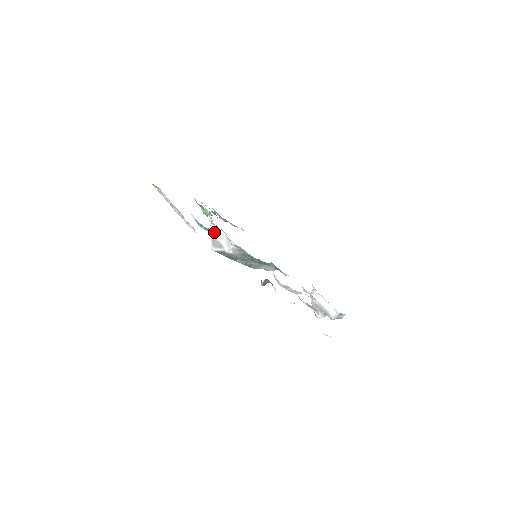
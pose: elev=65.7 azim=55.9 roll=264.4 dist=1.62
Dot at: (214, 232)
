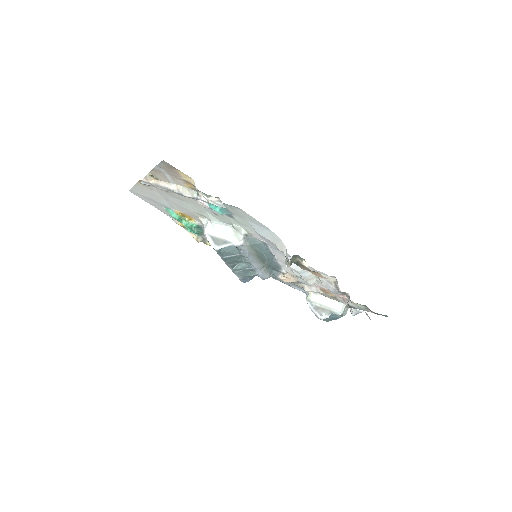
Dot at: (213, 231)
